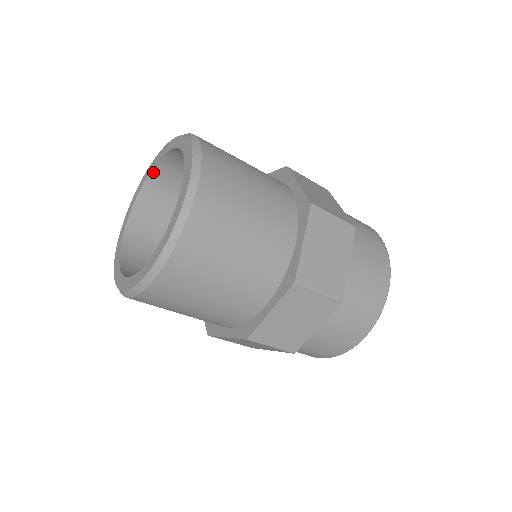
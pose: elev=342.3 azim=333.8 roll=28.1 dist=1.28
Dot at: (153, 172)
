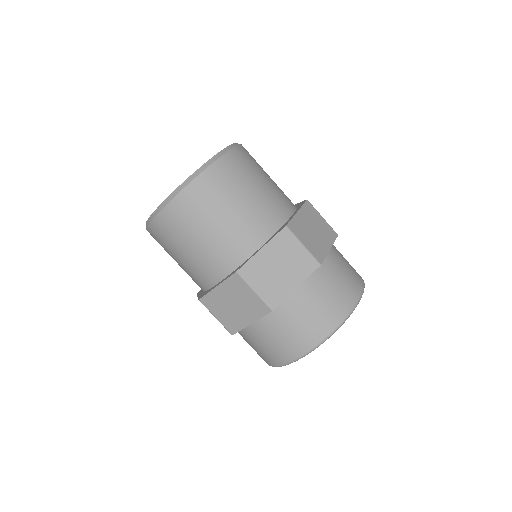
Dot at: occluded
